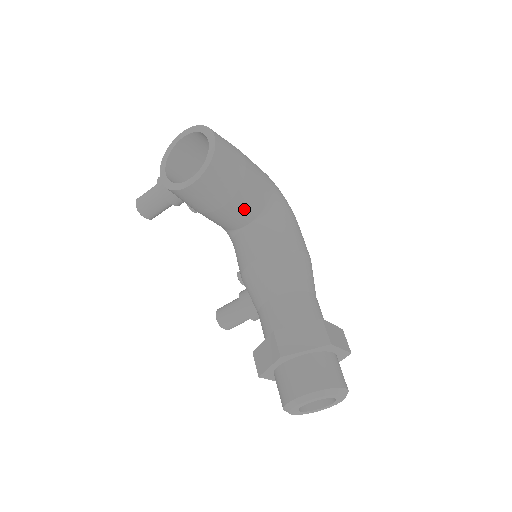
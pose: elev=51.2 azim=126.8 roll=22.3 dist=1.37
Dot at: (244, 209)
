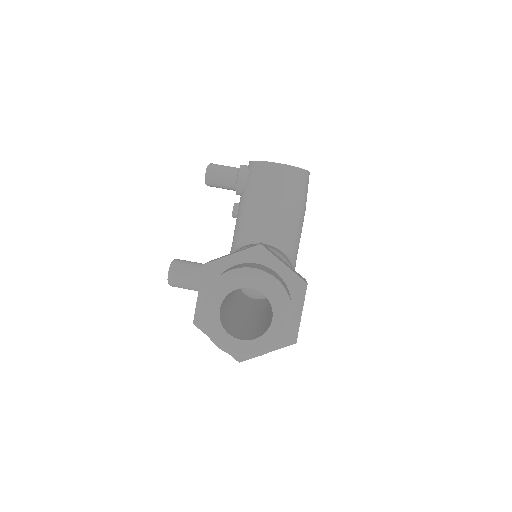
Dot at: (279, 226)
